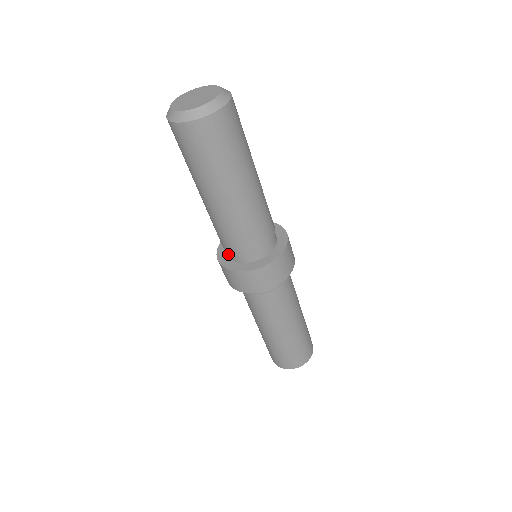
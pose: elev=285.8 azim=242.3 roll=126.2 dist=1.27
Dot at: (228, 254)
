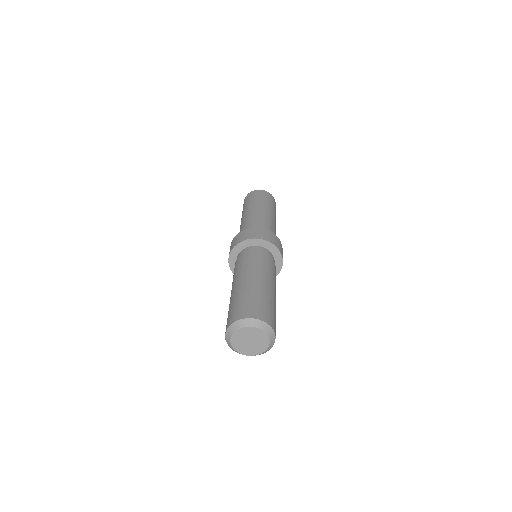
Dot at: occluded
